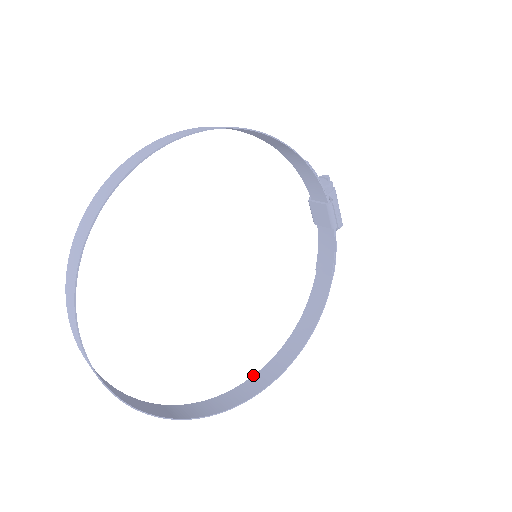
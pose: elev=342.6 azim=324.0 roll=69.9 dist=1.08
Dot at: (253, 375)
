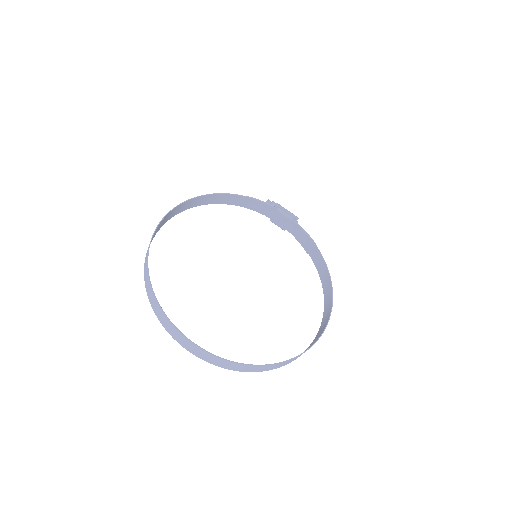
Dot at: (317, 334)
